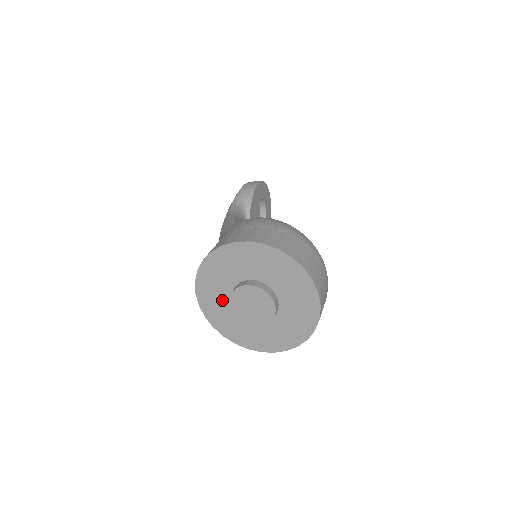
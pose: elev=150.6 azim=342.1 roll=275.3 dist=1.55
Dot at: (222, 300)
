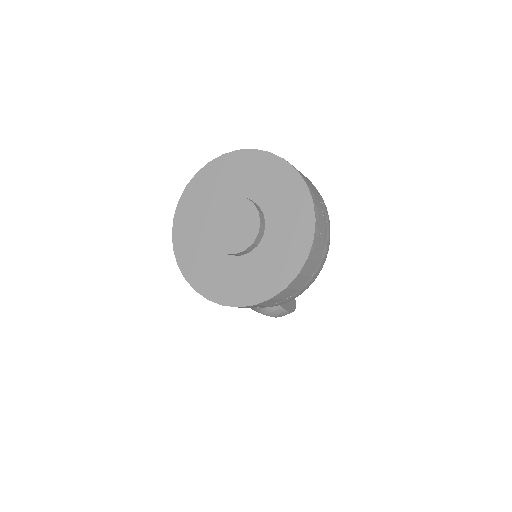
Dot at: (205, 252)
